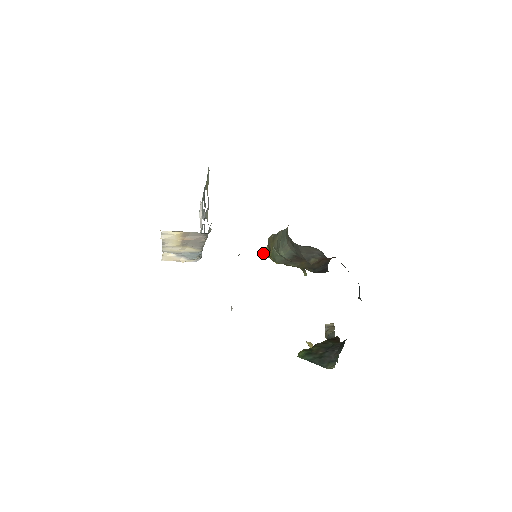
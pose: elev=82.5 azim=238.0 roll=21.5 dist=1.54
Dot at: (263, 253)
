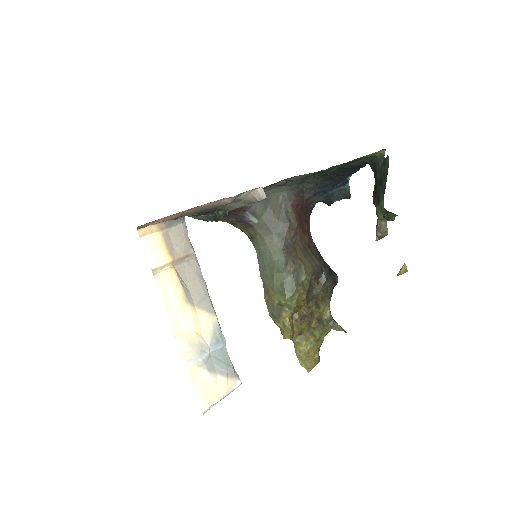
Dot at: (286, 337)
